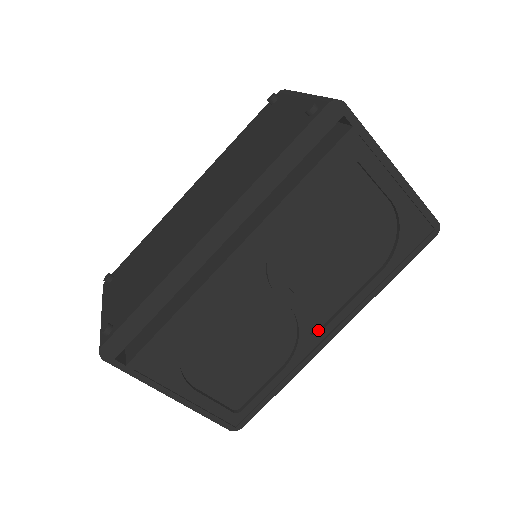
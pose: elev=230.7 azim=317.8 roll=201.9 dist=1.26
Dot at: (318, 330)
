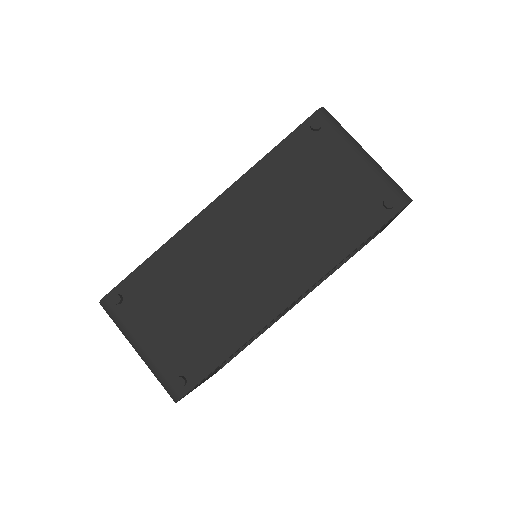
Dot at: occluded
